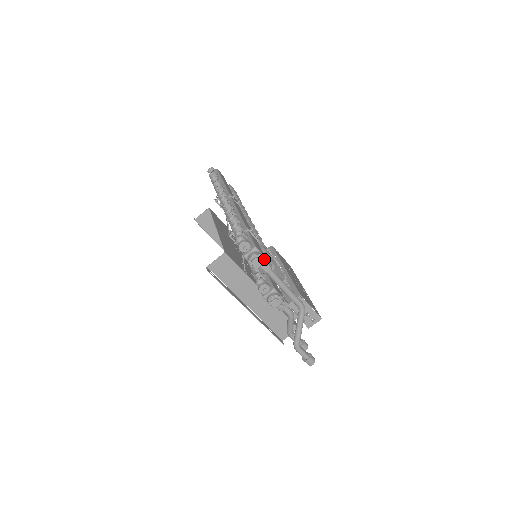
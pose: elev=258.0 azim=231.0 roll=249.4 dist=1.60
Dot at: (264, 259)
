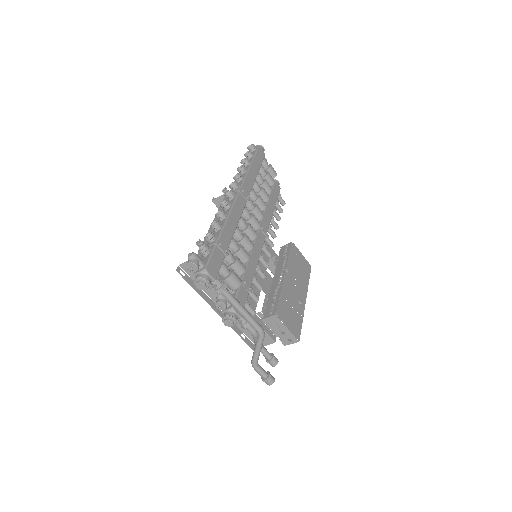
Dot at: (218, 280)
